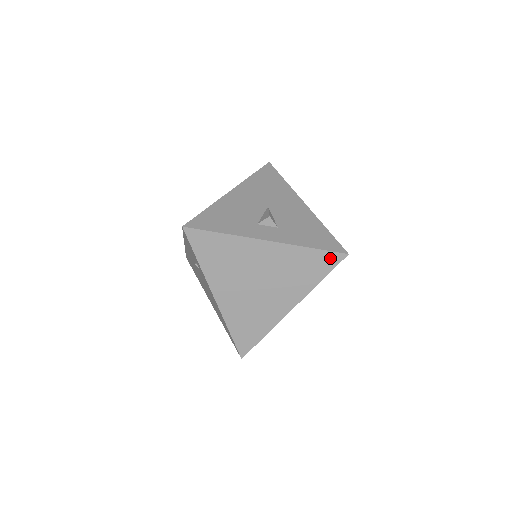
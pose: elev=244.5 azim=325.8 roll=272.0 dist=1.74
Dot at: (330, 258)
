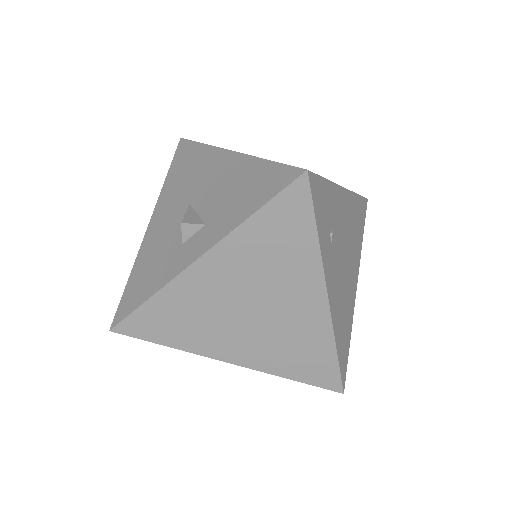
Dot at: (291, 200)
